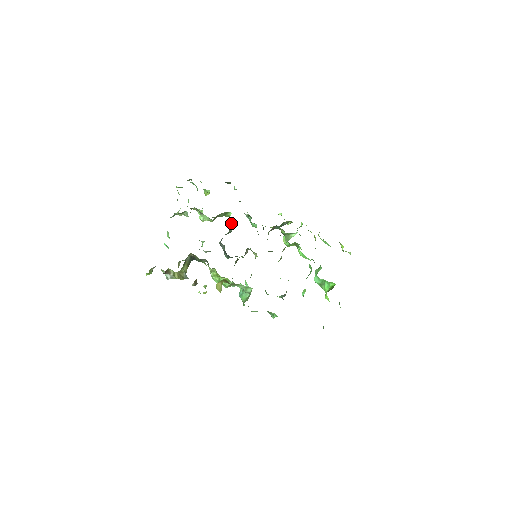
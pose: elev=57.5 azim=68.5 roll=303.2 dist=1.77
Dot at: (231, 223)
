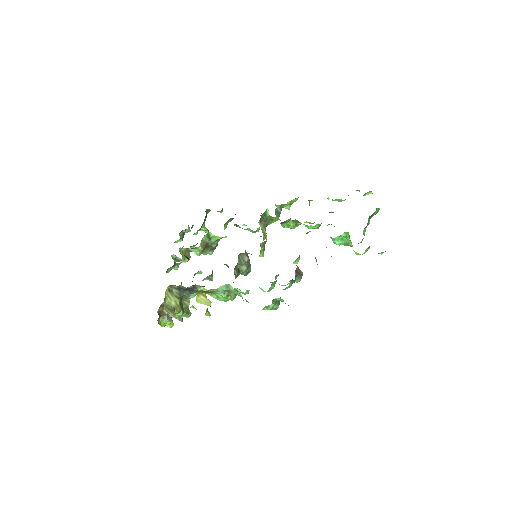
Dot at: occluded
